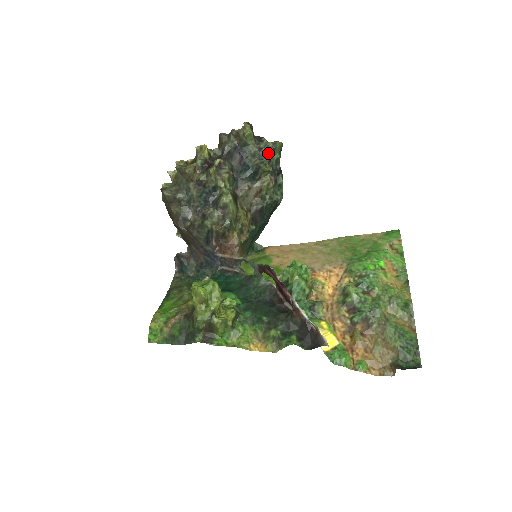
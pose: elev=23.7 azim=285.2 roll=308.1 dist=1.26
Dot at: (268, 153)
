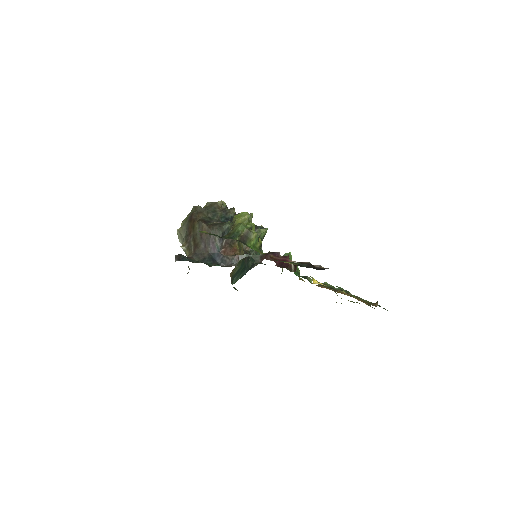
Dot at: occluded
